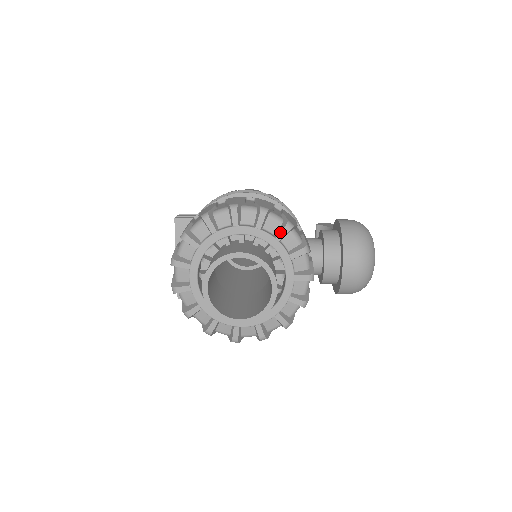
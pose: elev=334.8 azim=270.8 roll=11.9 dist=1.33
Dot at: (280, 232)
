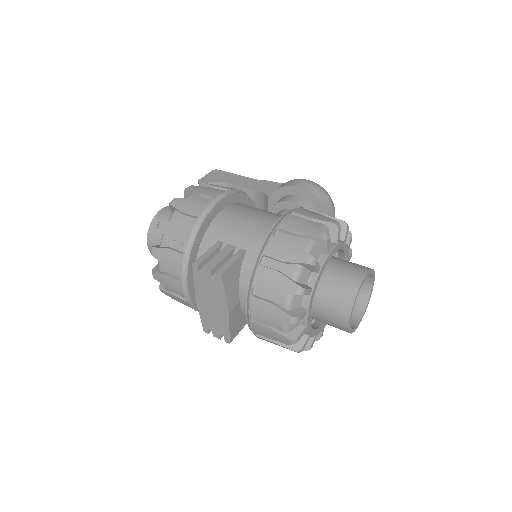
Dot at: (346, 235)
